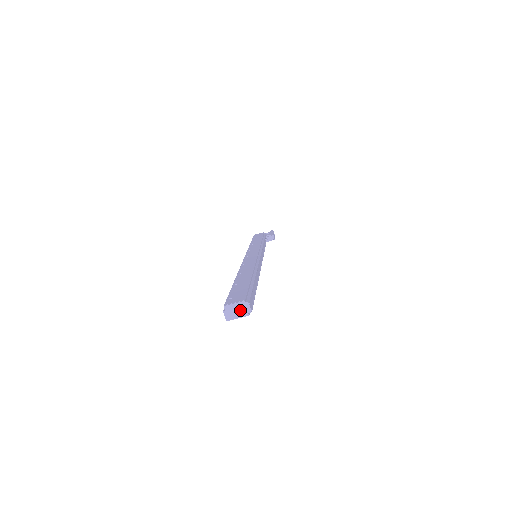
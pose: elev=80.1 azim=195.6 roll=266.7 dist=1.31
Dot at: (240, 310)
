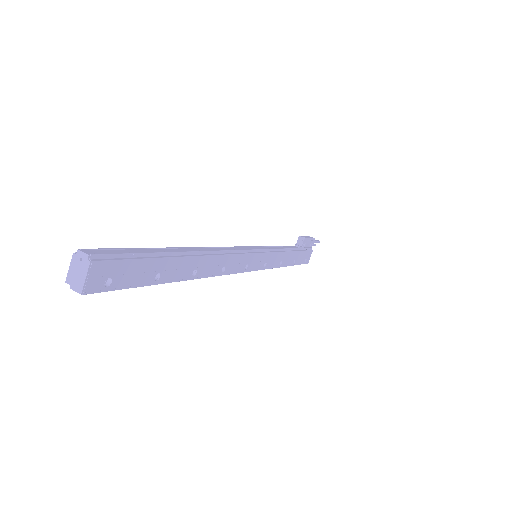
Dot at: (79, 267)
